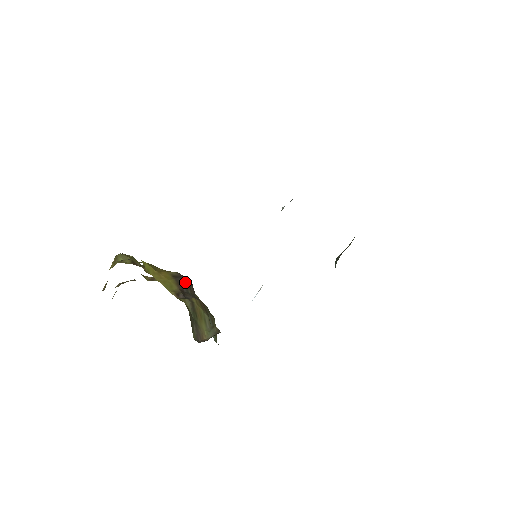
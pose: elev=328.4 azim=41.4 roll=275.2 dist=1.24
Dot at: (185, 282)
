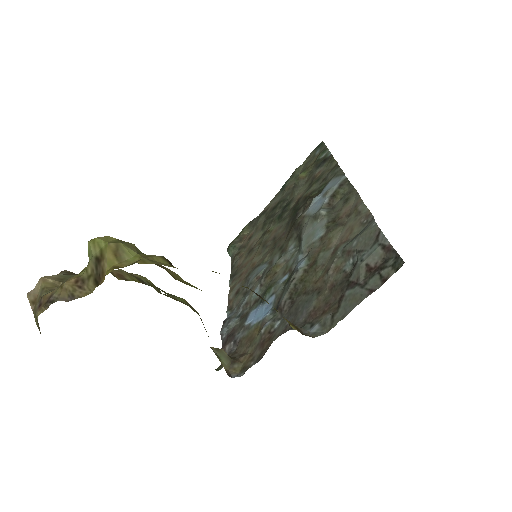
Dot at: occluded
